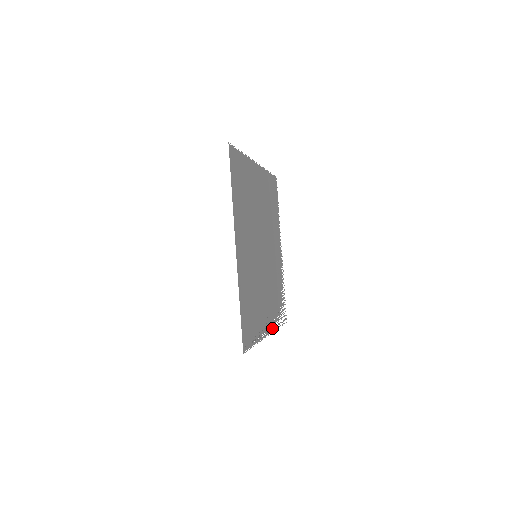
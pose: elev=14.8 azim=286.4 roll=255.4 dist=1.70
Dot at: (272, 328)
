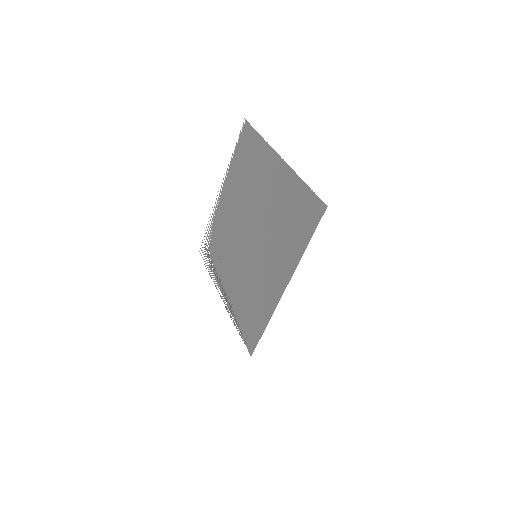
Dot at: occluded
